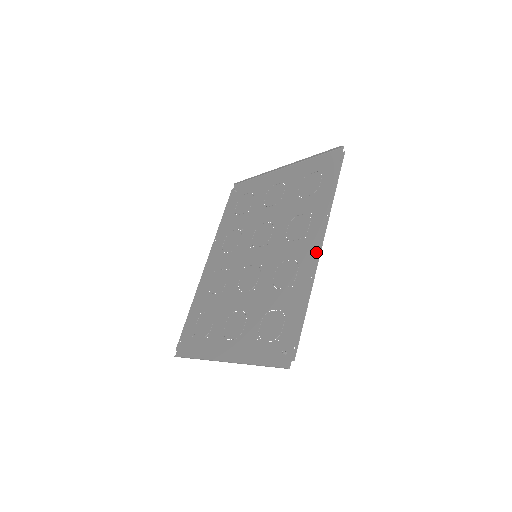
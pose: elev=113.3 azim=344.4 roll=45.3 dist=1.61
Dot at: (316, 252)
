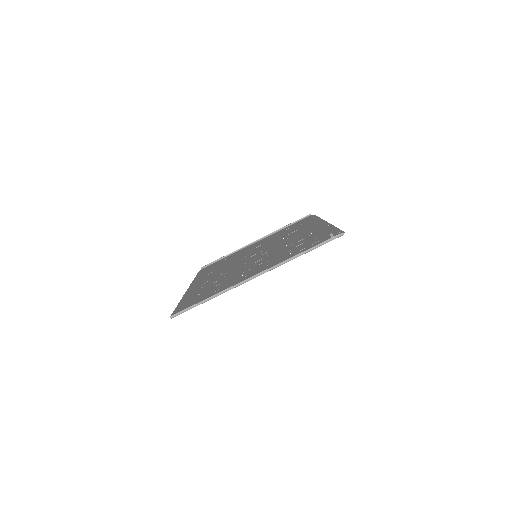
Dot at: (323, 224)
